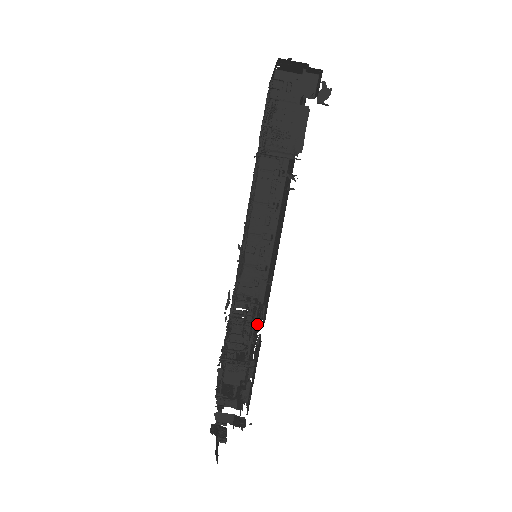
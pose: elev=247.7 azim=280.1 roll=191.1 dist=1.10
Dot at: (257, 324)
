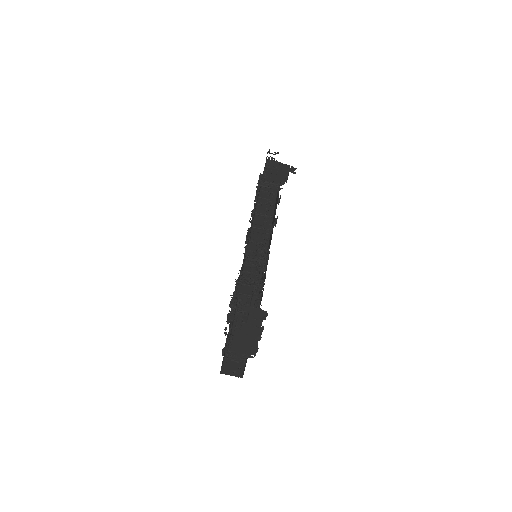
Dot at: occluded
